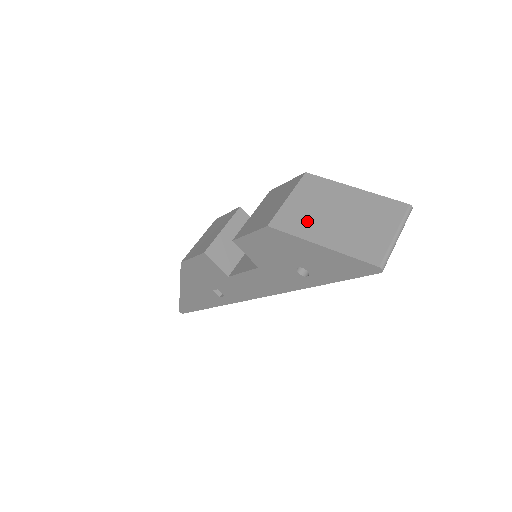
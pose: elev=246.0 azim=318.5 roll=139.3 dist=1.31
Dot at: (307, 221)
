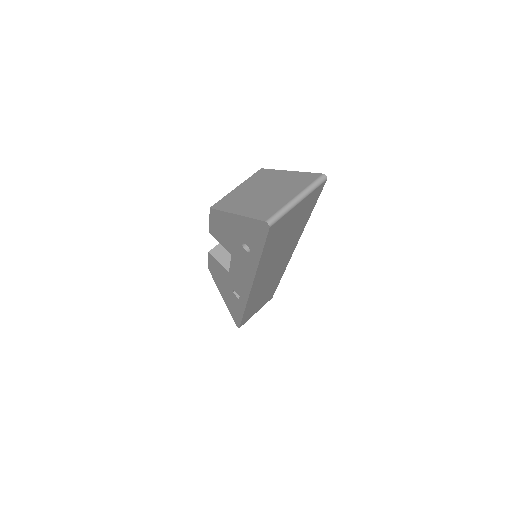
Dot at: (238, 200)
